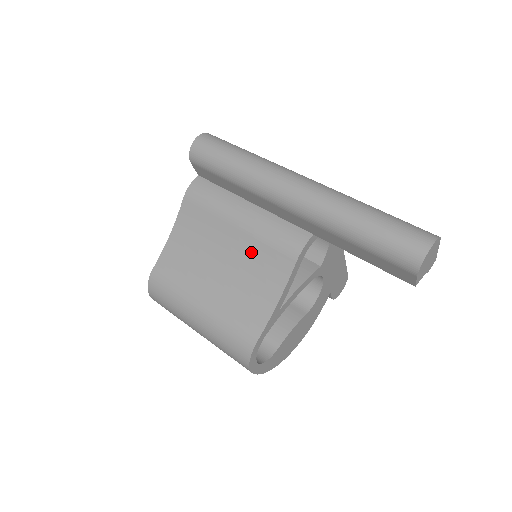
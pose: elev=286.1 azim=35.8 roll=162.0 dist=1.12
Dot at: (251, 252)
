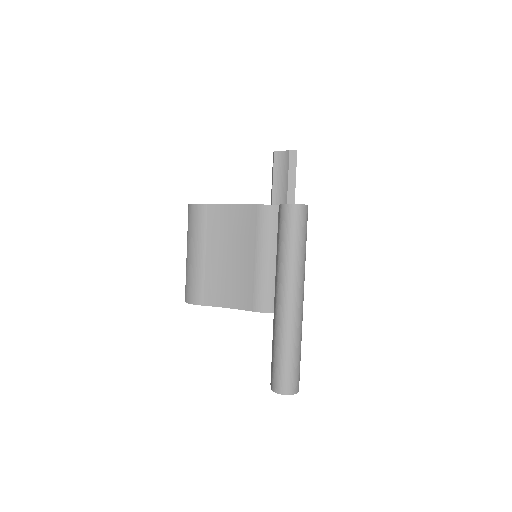
Dot at: (246, 276)
